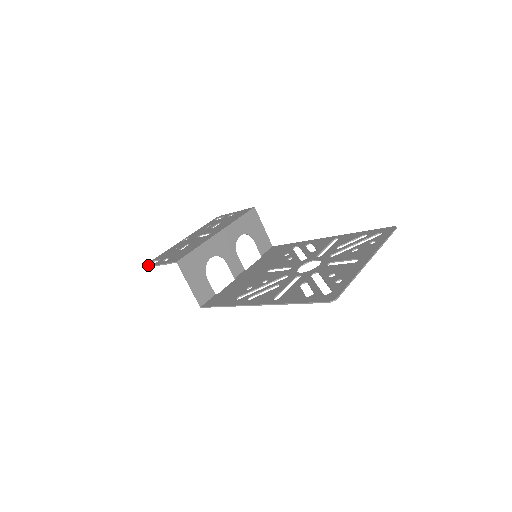
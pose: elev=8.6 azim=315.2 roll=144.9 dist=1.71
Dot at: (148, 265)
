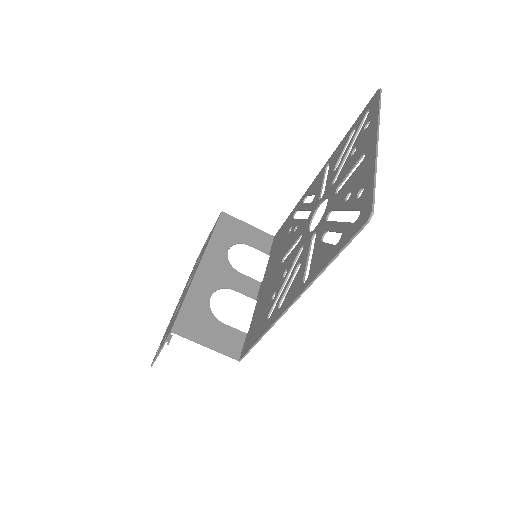
Dot at: occluded
